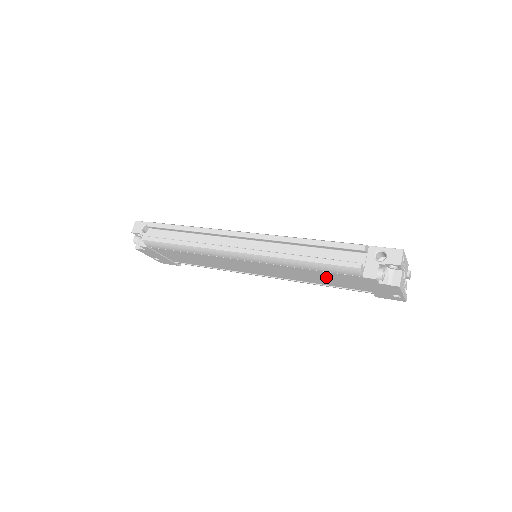
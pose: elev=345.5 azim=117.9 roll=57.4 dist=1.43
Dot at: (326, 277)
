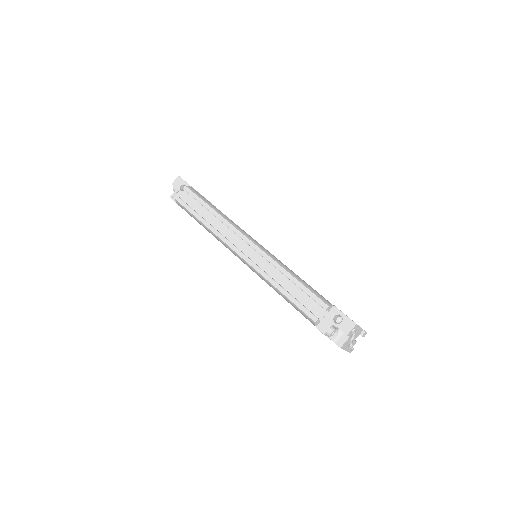
Dot at: occluded
